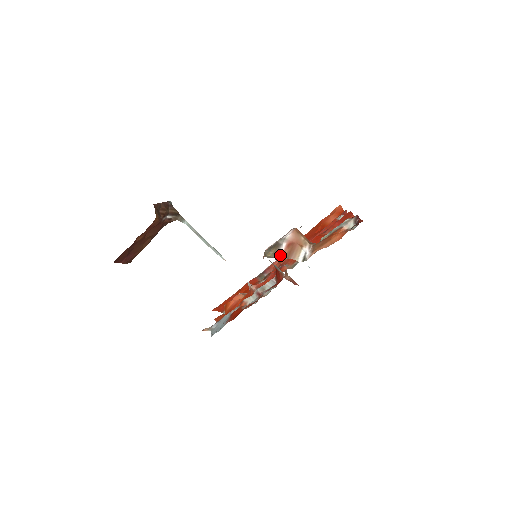
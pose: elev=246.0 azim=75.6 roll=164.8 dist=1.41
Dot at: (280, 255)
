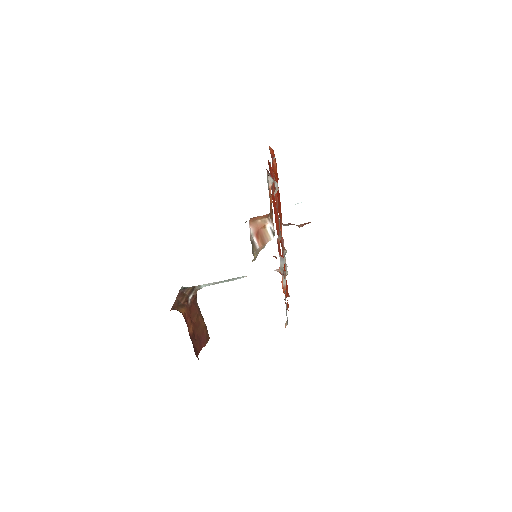
Dot at: (259, 250)
